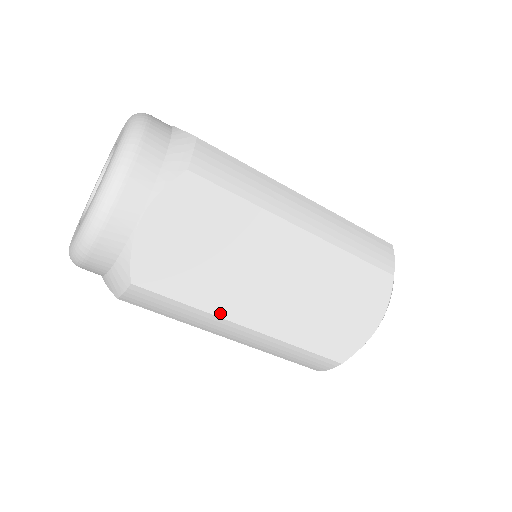
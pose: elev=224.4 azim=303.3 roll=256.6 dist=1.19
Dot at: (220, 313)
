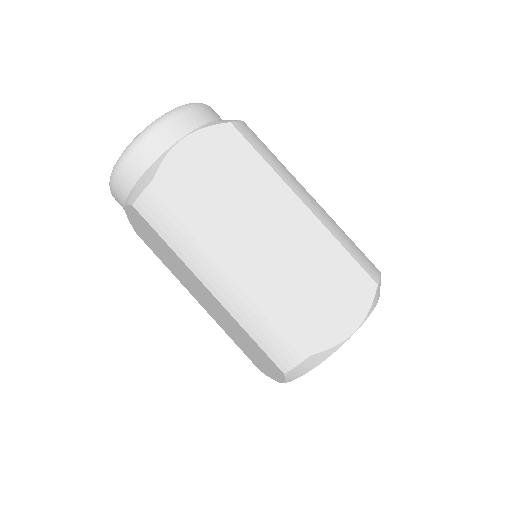
Dot at: (212, 241)
